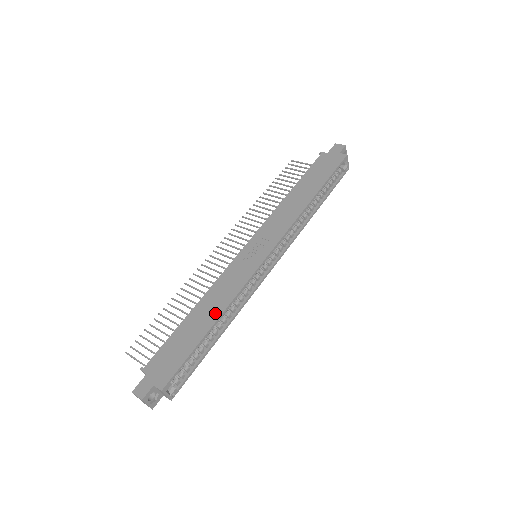
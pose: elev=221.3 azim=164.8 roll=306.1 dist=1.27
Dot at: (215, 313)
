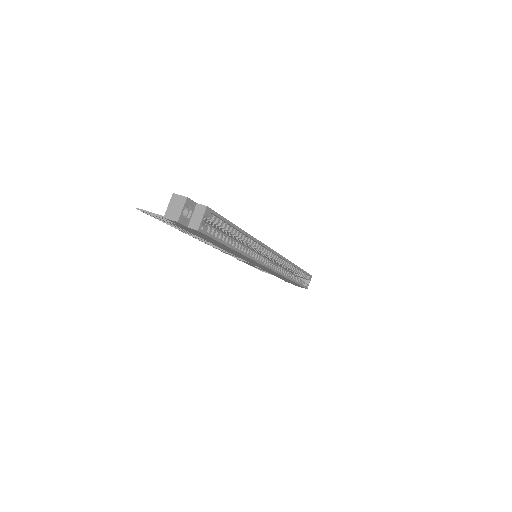
Dot at: occluded
